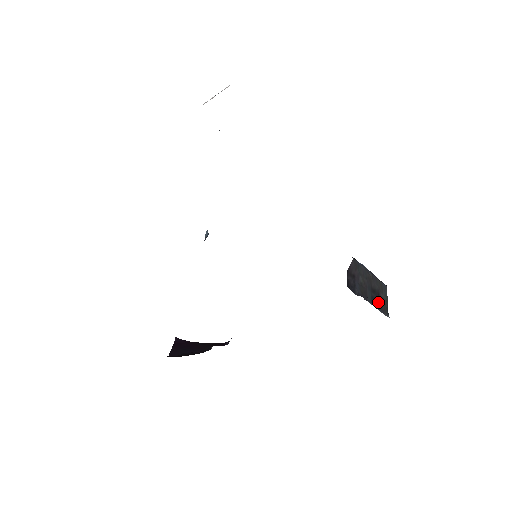
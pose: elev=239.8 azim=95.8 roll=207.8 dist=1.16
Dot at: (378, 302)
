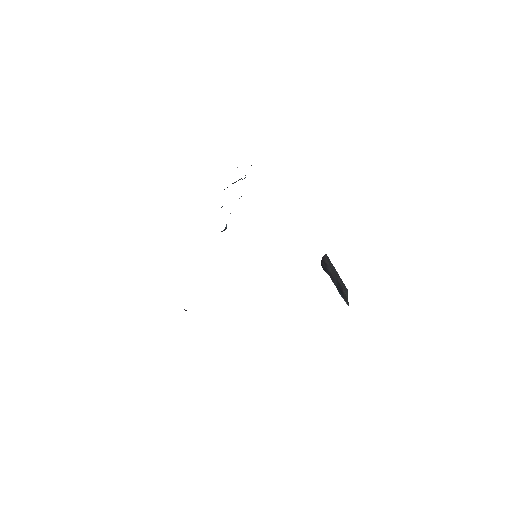
Dot at: (341, 293)
